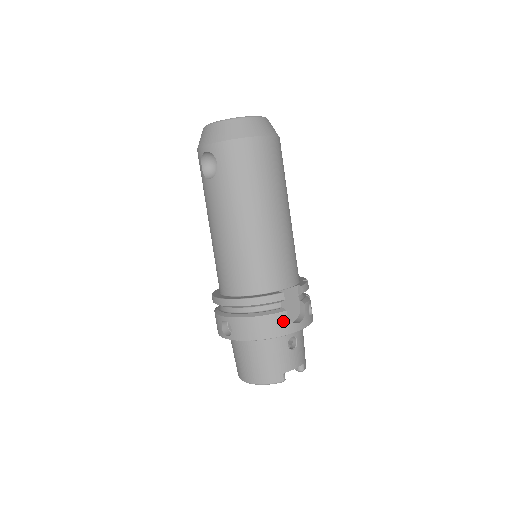
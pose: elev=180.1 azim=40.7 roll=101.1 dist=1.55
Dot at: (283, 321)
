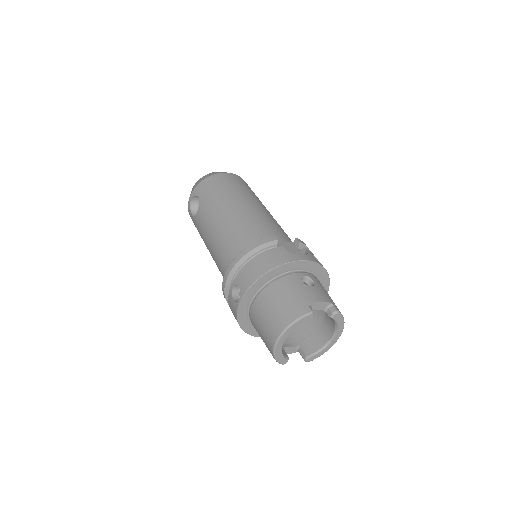
Dot at: (282, 253)
